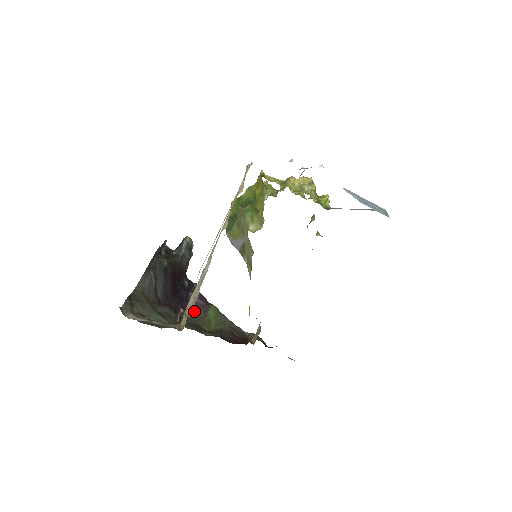
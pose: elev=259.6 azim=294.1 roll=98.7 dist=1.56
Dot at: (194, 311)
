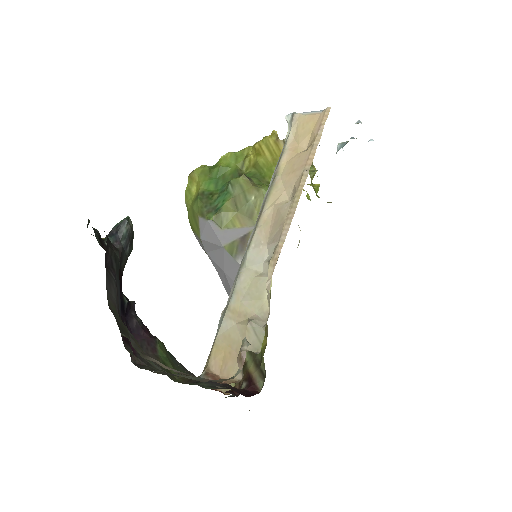
Dot at: occluded
